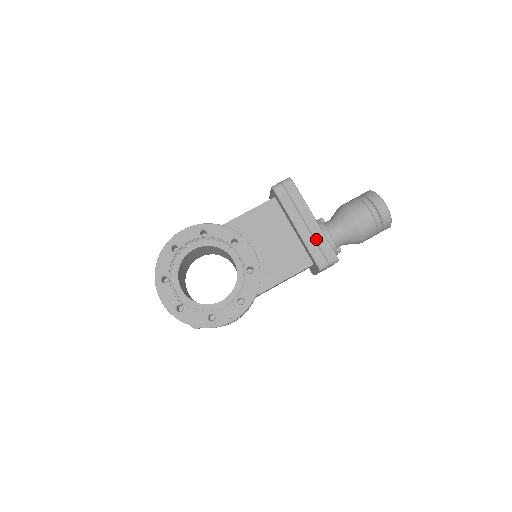
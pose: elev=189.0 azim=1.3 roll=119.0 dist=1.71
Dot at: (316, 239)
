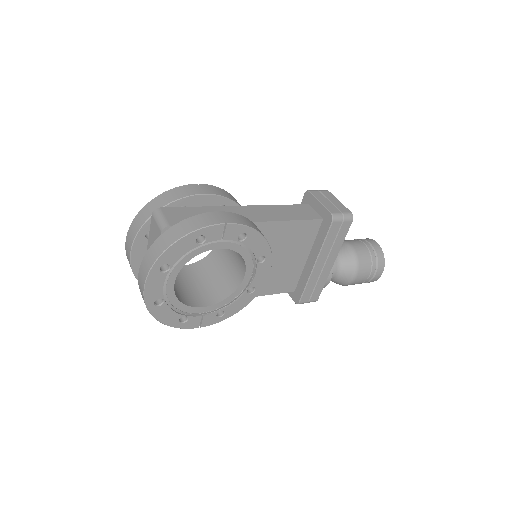
Dot at: (319, 281)
